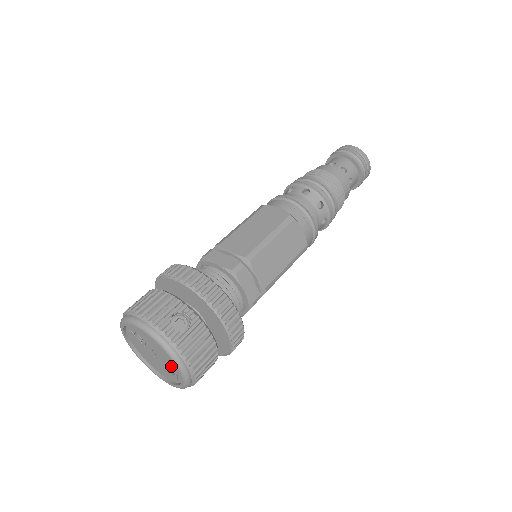
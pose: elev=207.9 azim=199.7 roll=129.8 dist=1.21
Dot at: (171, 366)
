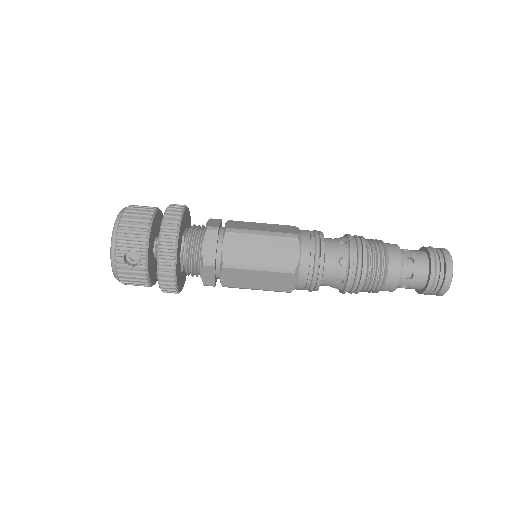
Dot at: occluded
